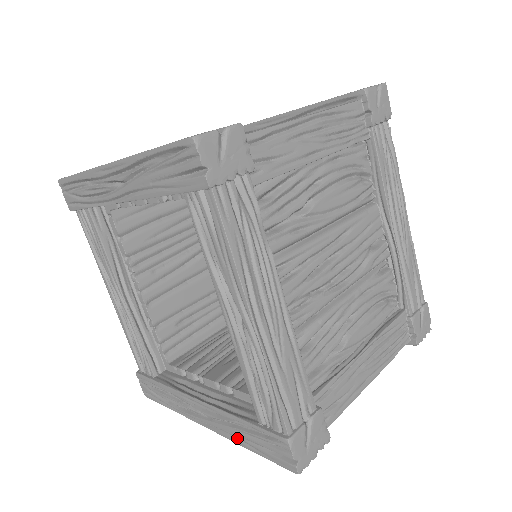
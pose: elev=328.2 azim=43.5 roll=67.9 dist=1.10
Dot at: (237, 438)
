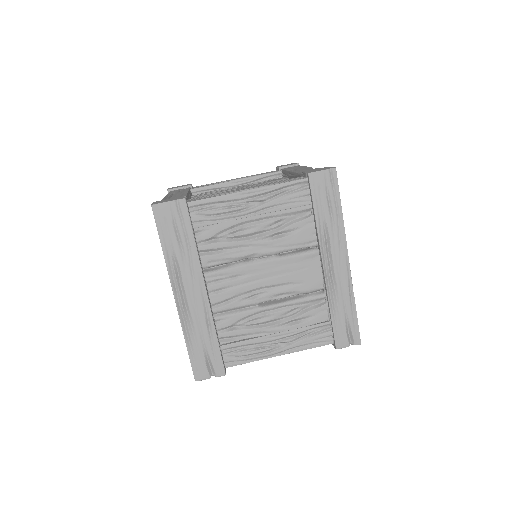
Dot at: occluded
